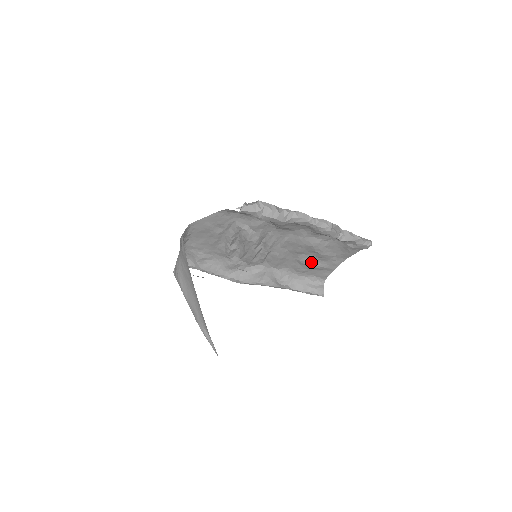
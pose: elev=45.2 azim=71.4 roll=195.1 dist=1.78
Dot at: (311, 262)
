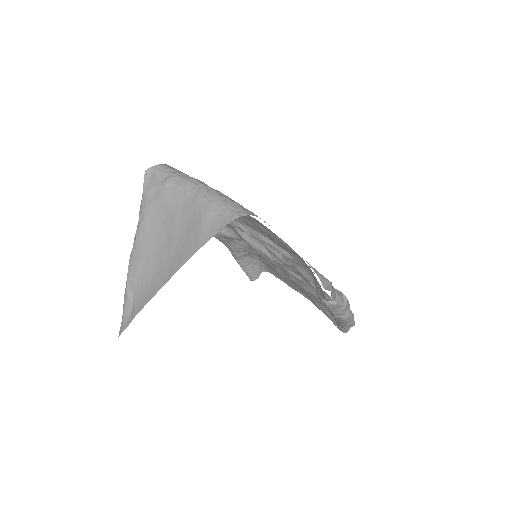
Dot at: (284, 277)
